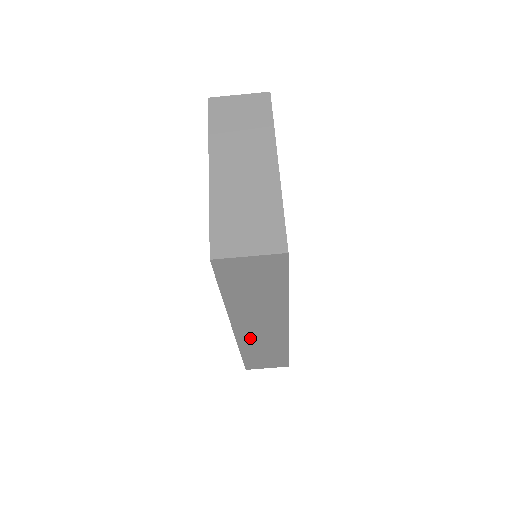
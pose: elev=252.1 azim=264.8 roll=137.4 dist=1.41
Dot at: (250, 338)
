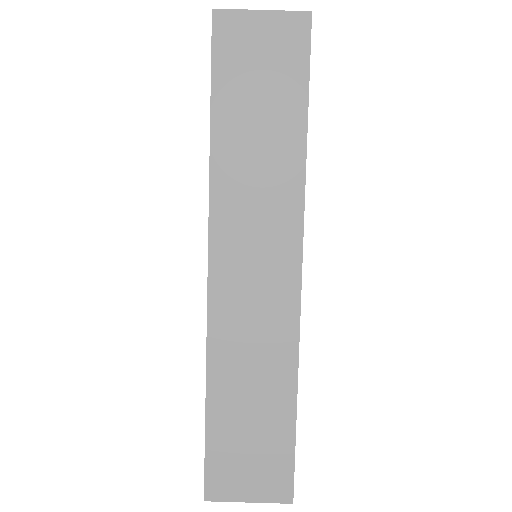
Dot at: (232, 314)
